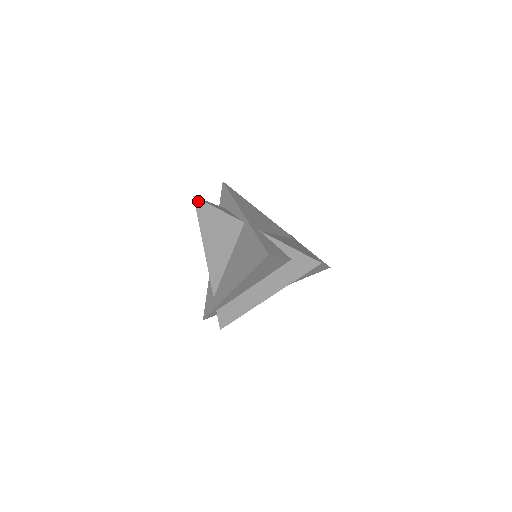
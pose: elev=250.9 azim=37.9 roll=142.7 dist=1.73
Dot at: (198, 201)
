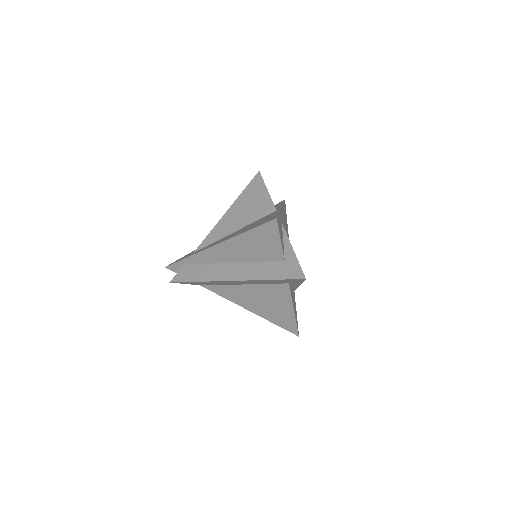
Dot at: (259, 176)
